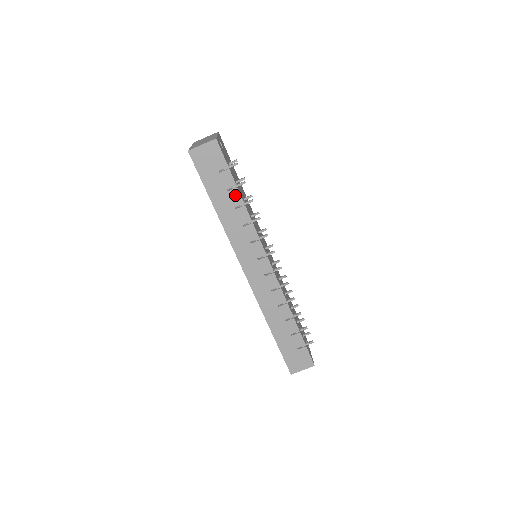
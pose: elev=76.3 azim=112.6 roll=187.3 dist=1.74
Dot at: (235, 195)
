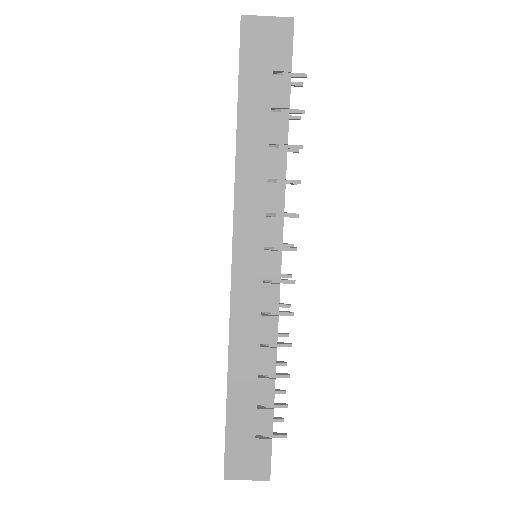
Dot at: (280, 123)
